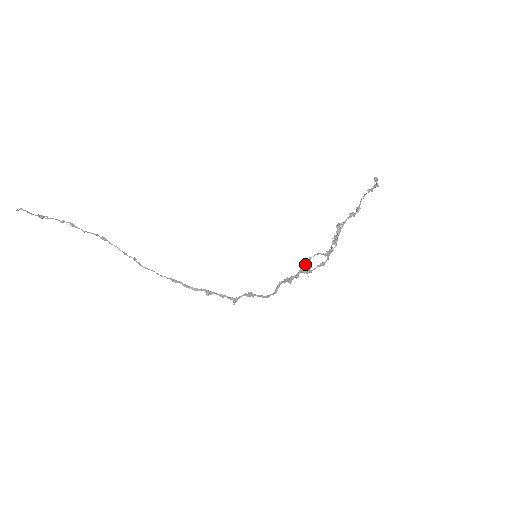
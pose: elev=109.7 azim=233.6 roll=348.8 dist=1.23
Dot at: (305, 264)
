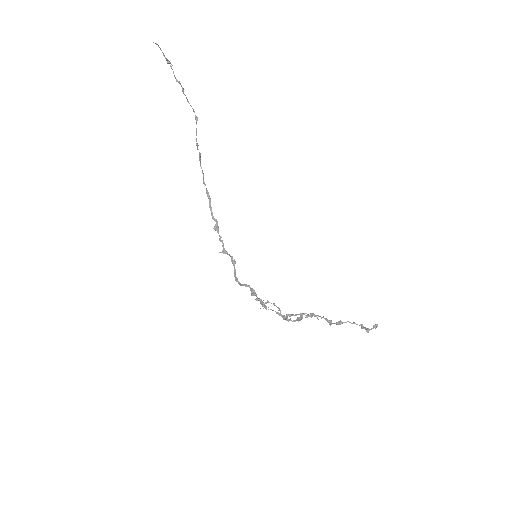
Dot at: (268, 302)
